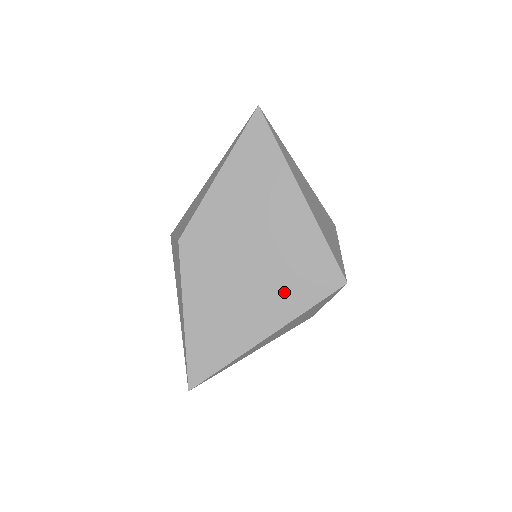
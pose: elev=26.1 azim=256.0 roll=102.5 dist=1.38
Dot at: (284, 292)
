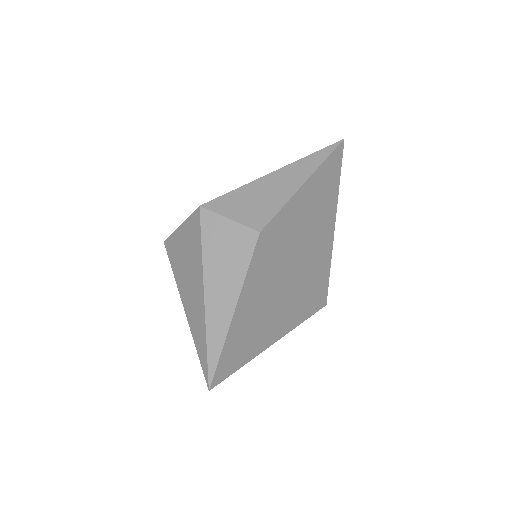
Dot at: (299, 304)
